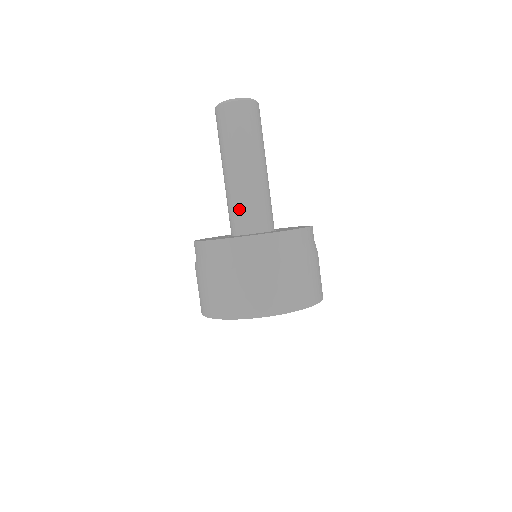
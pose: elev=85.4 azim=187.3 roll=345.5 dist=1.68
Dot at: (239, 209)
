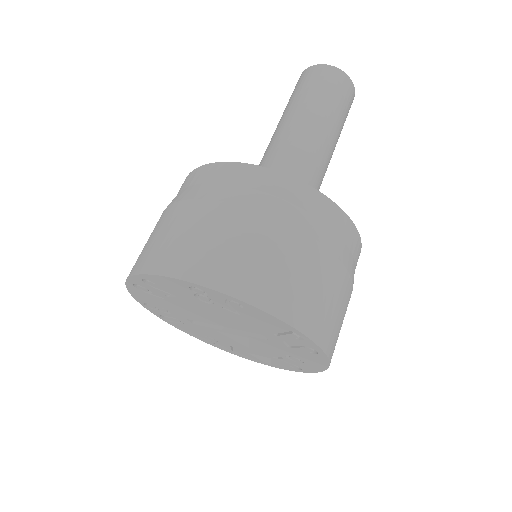
Dot at: occluded
